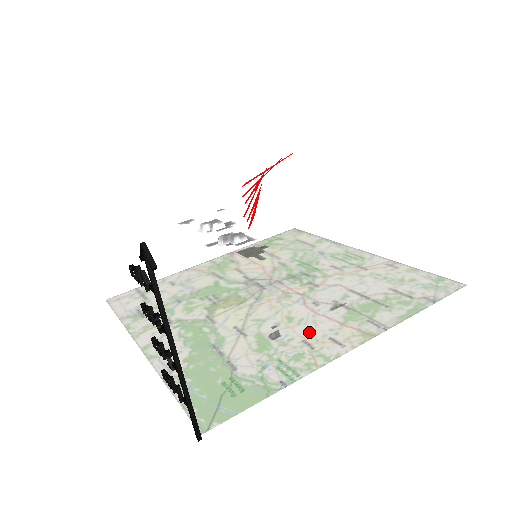
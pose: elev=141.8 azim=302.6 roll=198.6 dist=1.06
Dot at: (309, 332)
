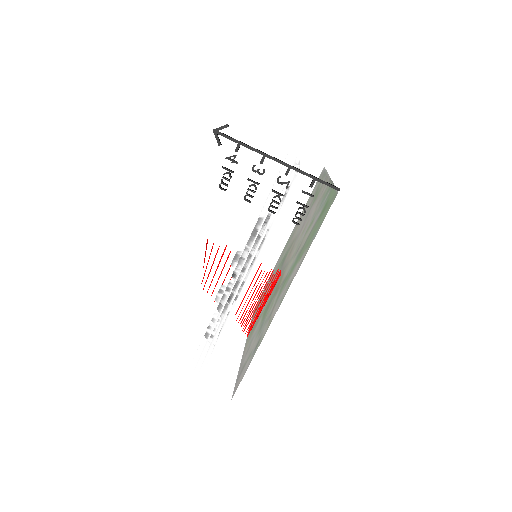
Dot at: (314, 209)
